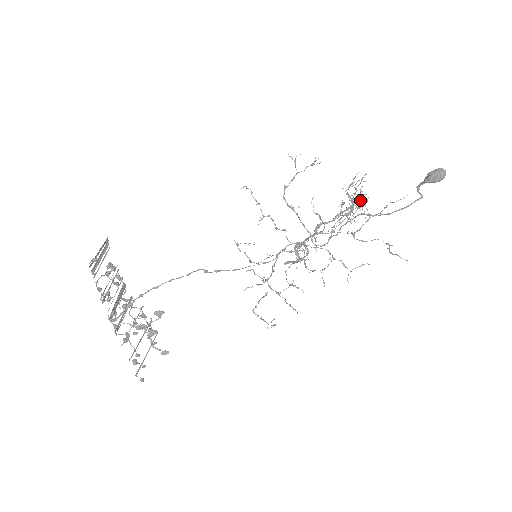
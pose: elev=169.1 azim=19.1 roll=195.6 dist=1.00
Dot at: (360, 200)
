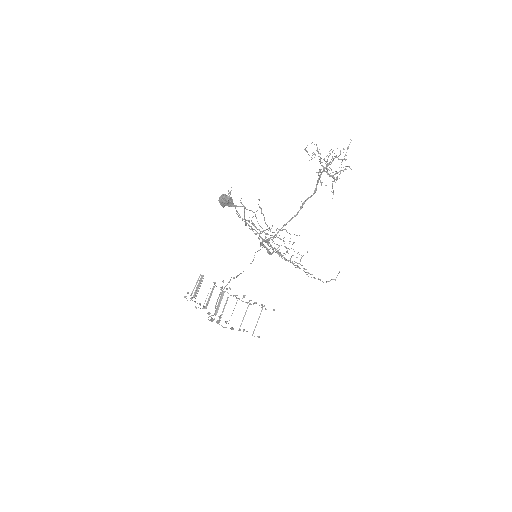
Dot at: occluded
